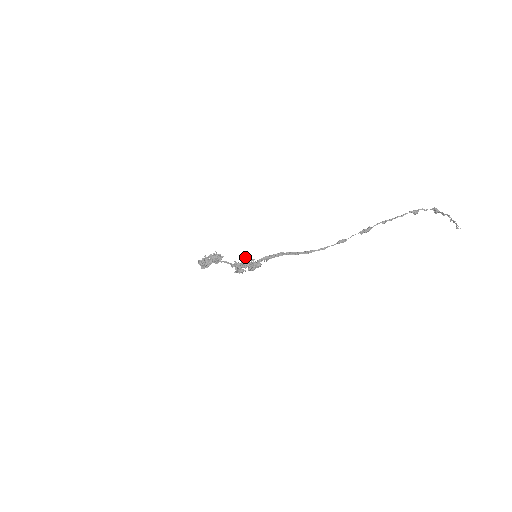
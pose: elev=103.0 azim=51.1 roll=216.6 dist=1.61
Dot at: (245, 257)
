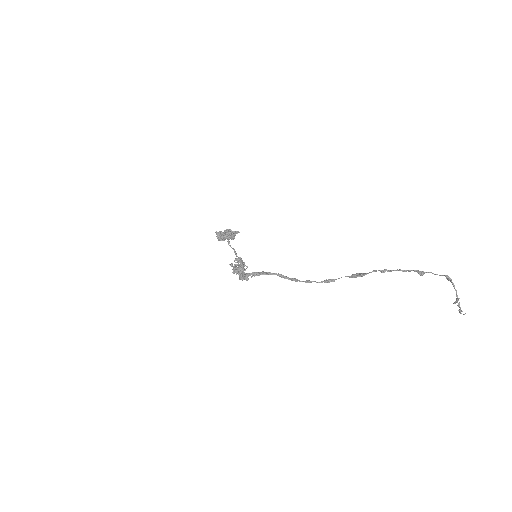
Dot at: occluded
